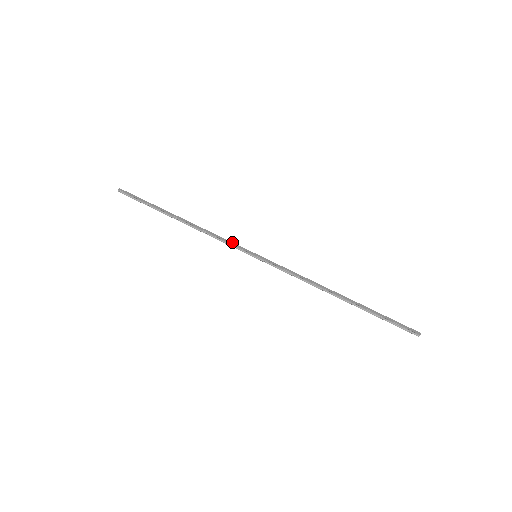
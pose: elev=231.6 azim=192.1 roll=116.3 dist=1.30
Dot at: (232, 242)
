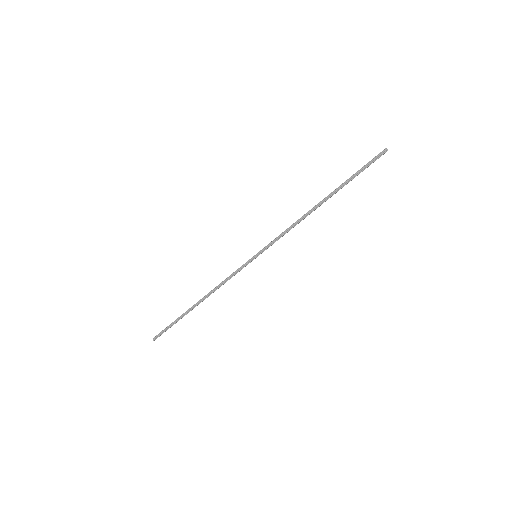
Dot at: (236, 270)
